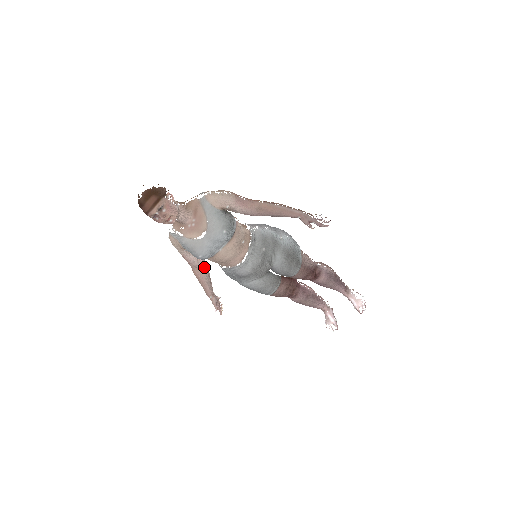
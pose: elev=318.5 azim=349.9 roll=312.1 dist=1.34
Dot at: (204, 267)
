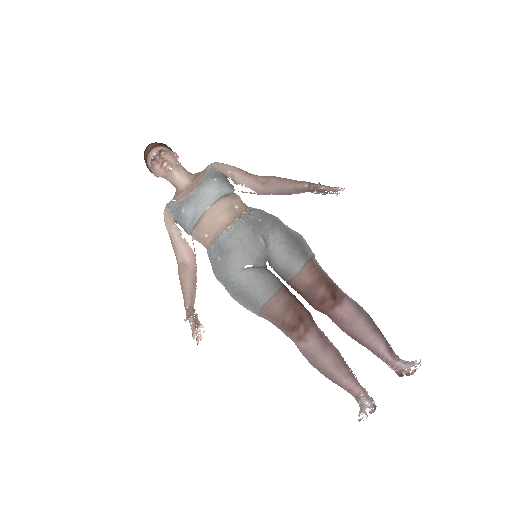
Dot at: (191, 263)
